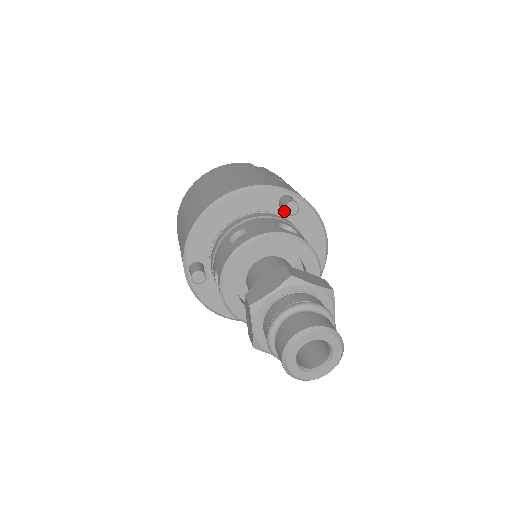
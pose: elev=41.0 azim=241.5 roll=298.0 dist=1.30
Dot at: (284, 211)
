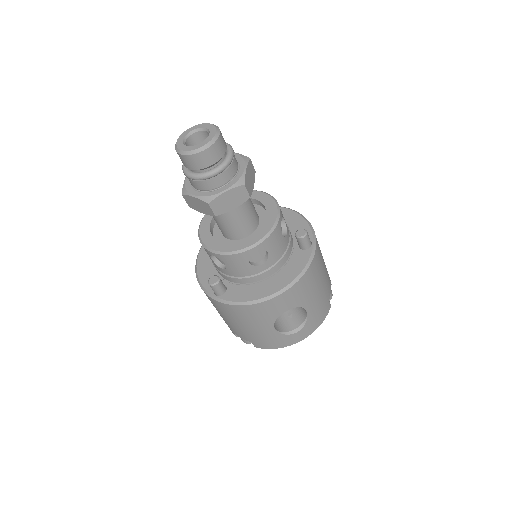
Dot at: occluded
